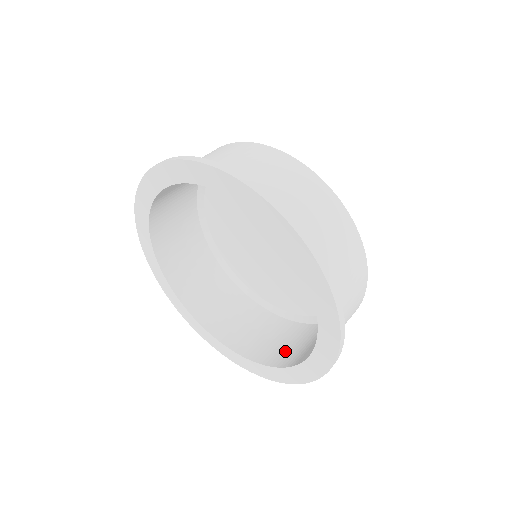
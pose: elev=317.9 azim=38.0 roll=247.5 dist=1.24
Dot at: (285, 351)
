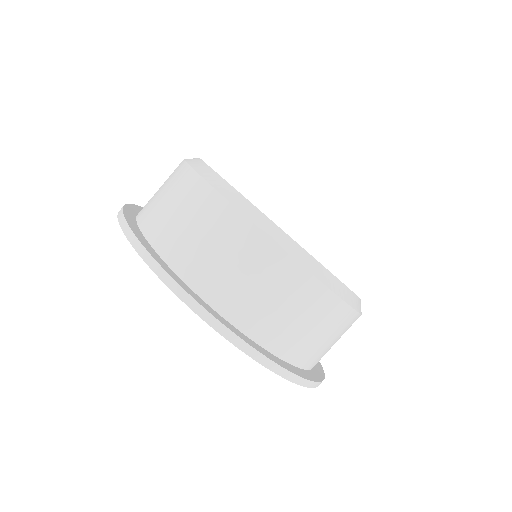
Dot at: occluded
